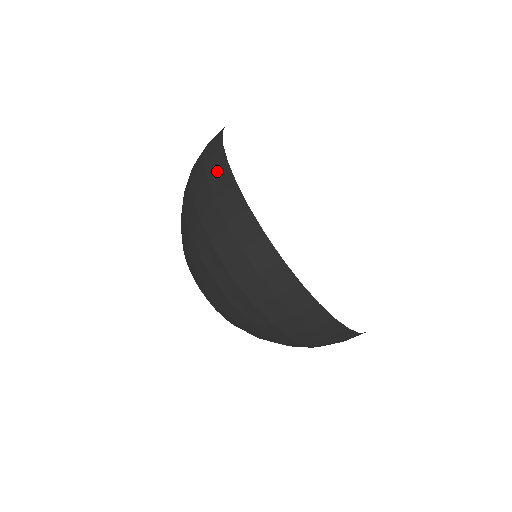
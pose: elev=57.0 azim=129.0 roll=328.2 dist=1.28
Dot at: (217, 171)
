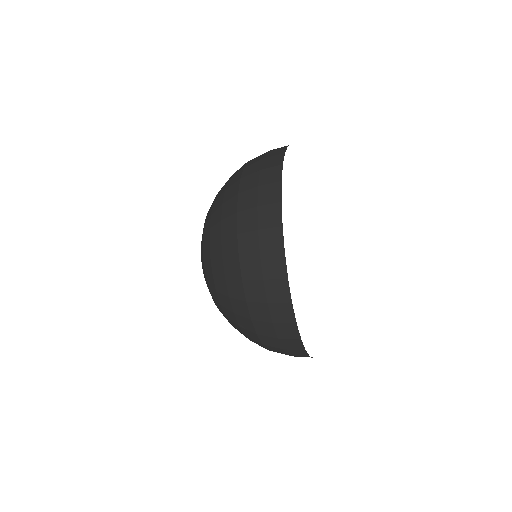
Dot at: (294, 350)
